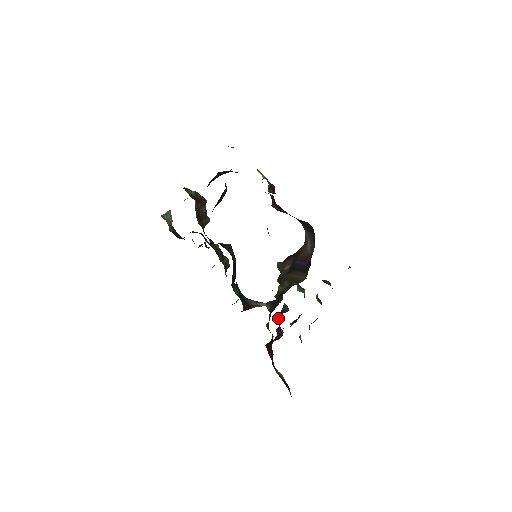
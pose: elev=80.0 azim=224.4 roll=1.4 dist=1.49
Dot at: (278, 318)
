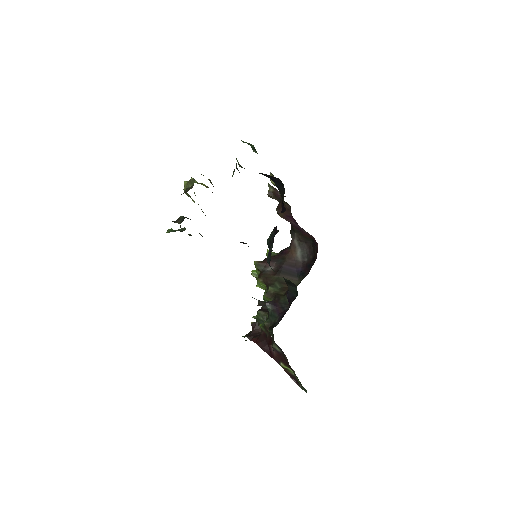
Dot at: (264, 315)
